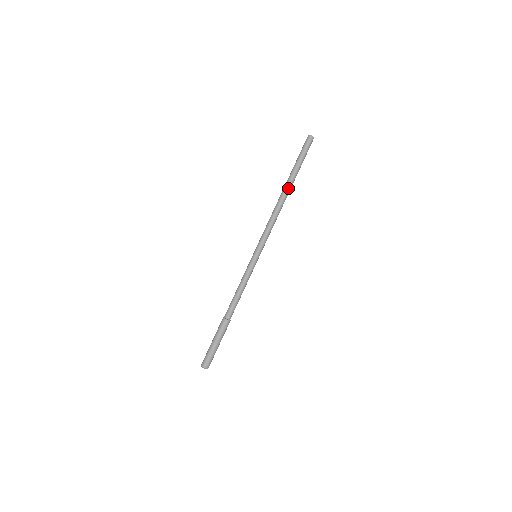
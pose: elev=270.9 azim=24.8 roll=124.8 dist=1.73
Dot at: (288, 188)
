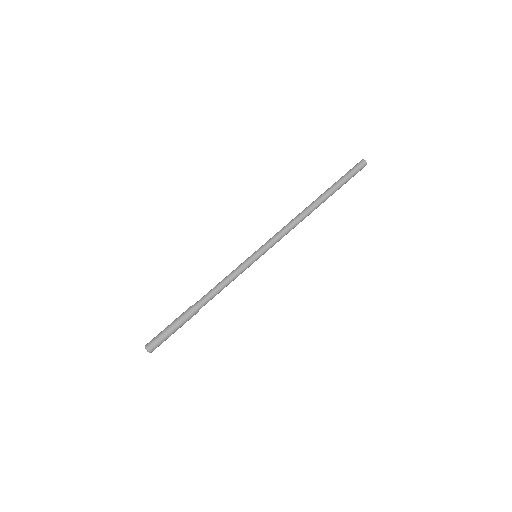
Dot at: (317, 199)
